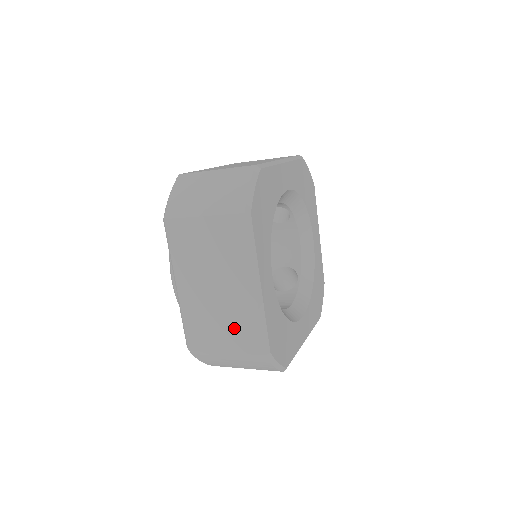
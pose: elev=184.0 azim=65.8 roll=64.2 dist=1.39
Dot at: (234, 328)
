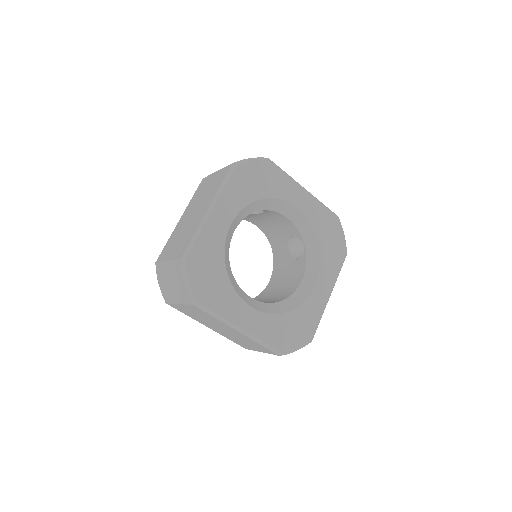
Dot at: (252, 345)
